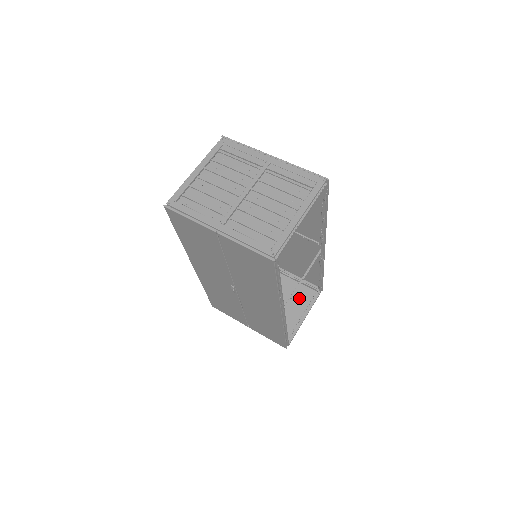
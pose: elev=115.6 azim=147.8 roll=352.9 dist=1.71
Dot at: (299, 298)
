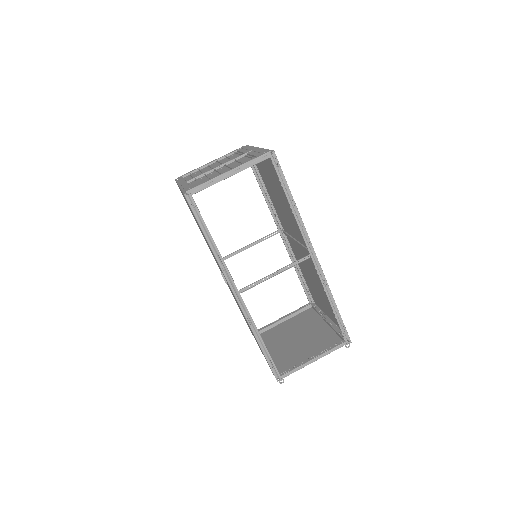
Dot at: (324, 344)
